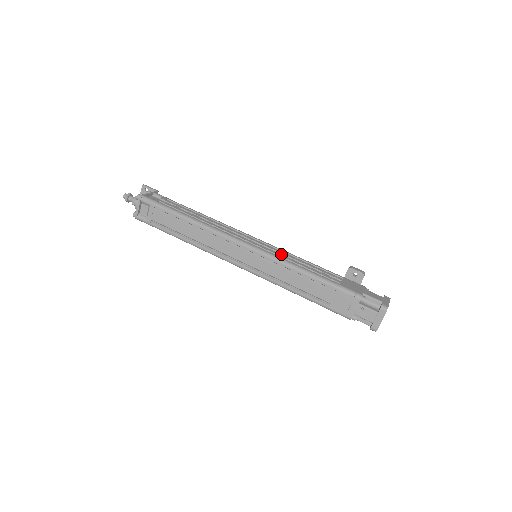
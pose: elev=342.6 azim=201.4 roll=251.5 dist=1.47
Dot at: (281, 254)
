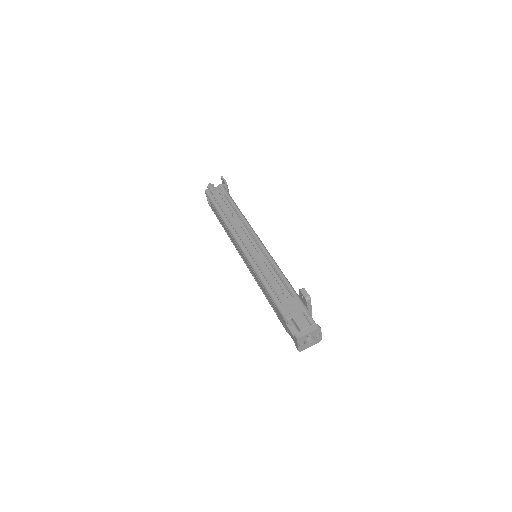
Dot at: (261, 262)
